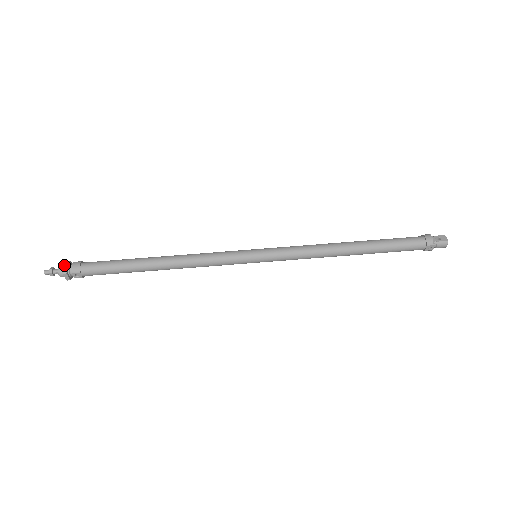
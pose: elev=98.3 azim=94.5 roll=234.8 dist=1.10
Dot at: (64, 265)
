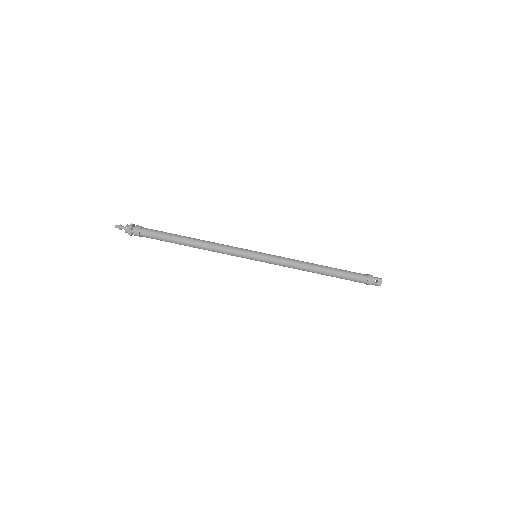
Dot at: (129, 230)
